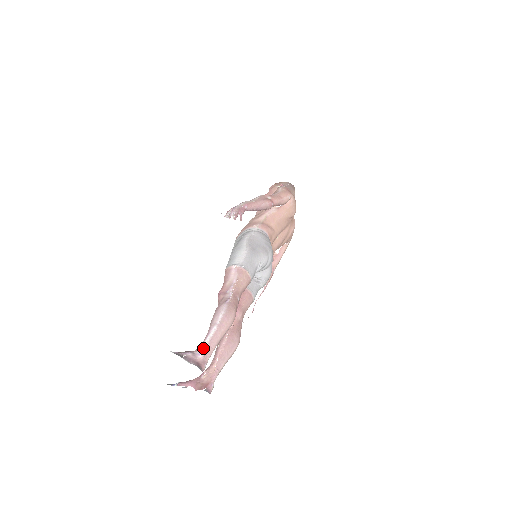
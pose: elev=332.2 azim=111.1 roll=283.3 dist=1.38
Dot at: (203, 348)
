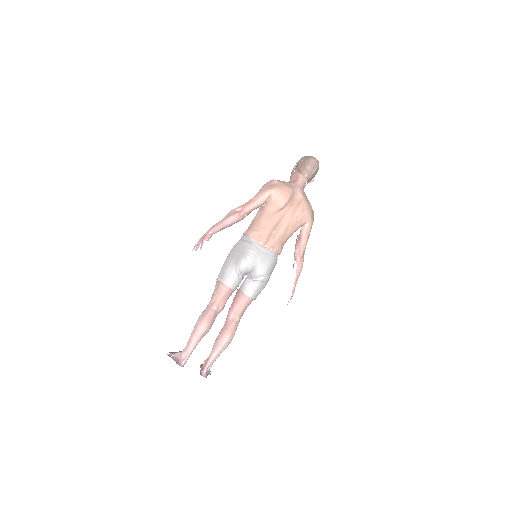
Dot at: (184, 350)
